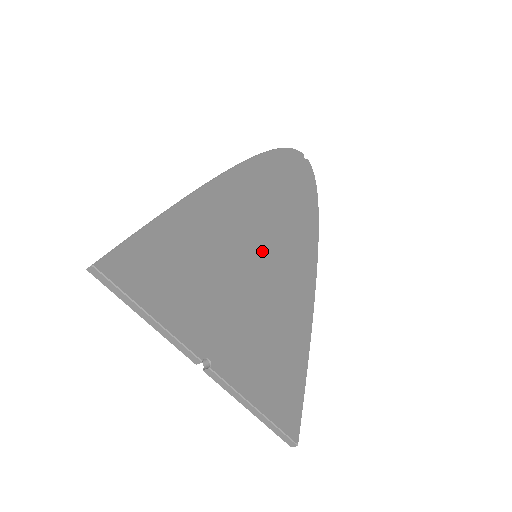
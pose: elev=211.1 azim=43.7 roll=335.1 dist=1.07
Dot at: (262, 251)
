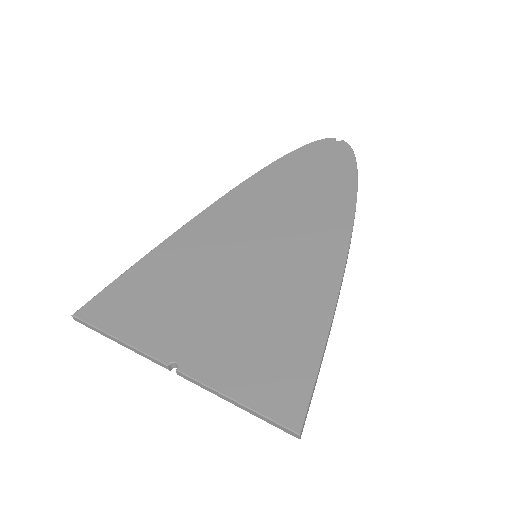
Dot at: (260, 249)
